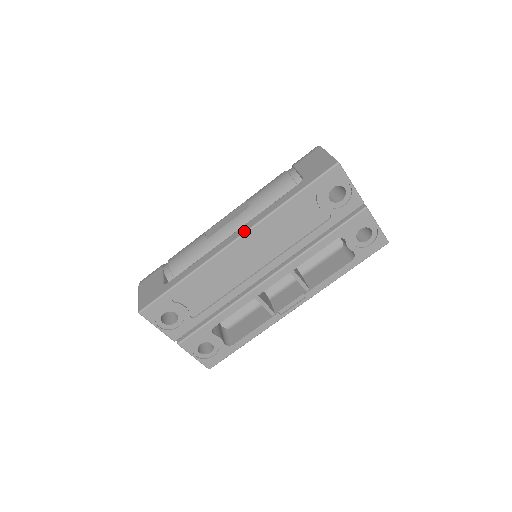
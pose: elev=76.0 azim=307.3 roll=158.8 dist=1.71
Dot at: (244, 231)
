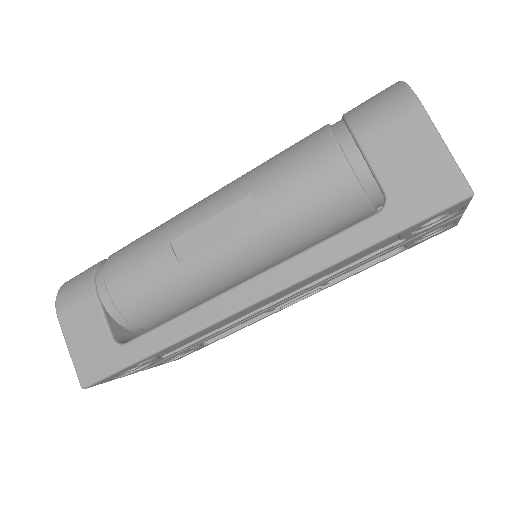
Dot at: (267, 293)
